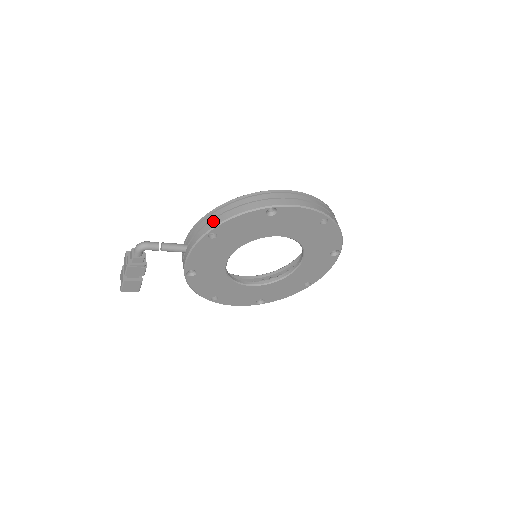
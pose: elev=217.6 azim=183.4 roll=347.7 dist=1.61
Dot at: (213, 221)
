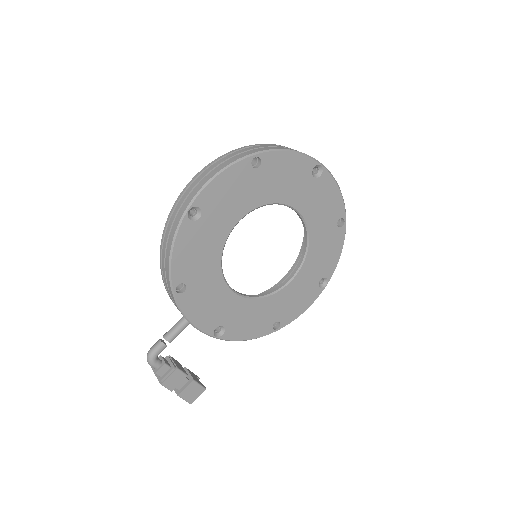
Dot at: (166, 277)
